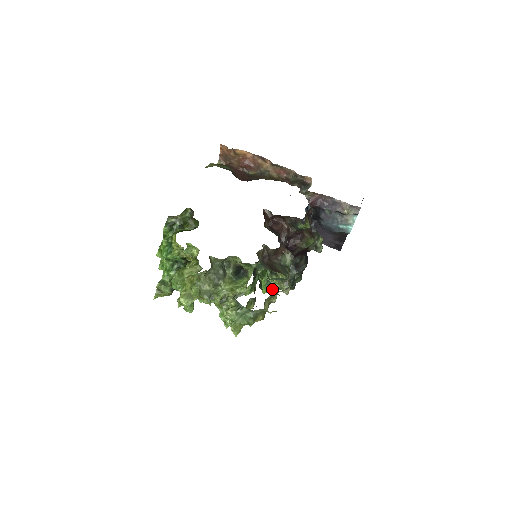
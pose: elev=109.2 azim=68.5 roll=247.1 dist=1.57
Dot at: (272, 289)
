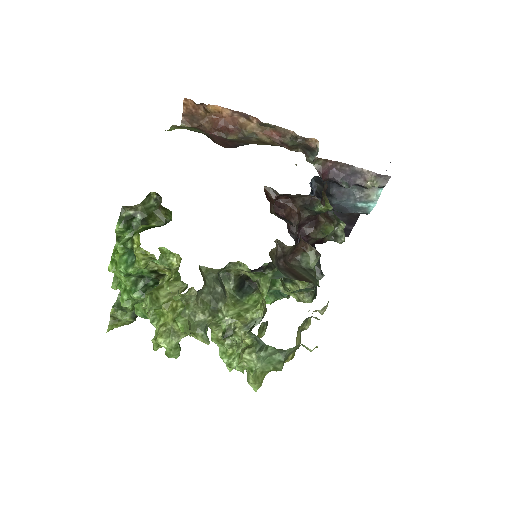
Dot at: (276, 299)
